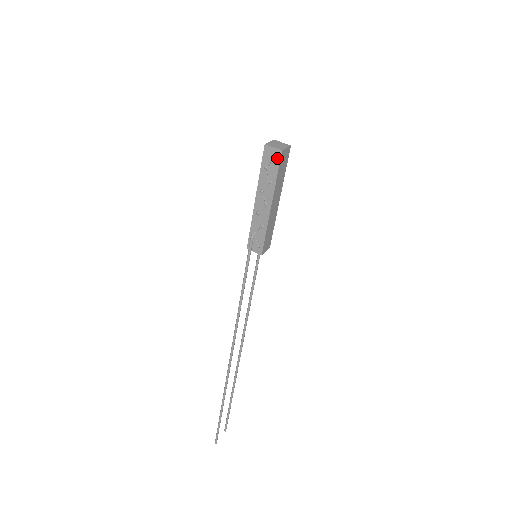
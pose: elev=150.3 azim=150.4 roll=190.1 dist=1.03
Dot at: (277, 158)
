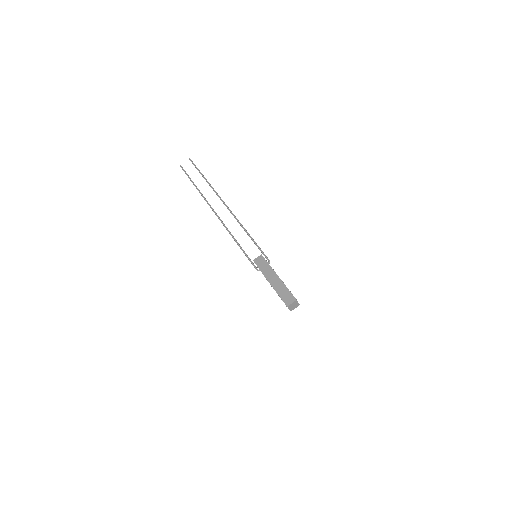
Dot at: occluded
